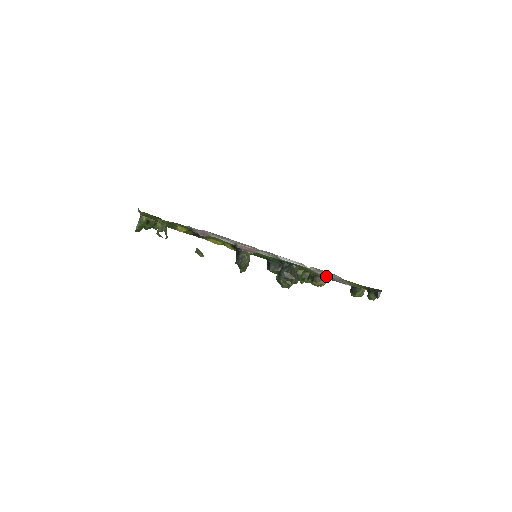
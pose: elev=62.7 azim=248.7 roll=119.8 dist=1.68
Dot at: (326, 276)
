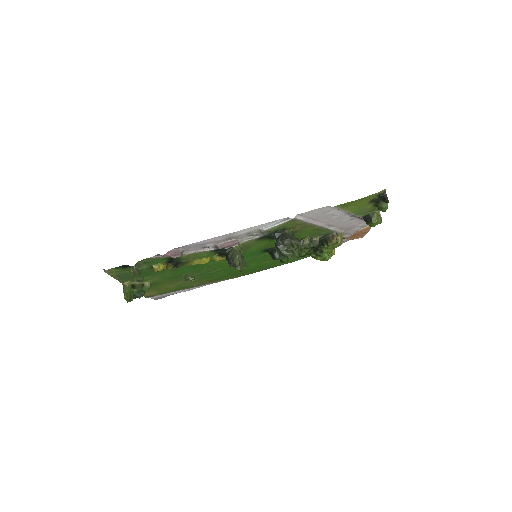
Dot at: (334, 228)
